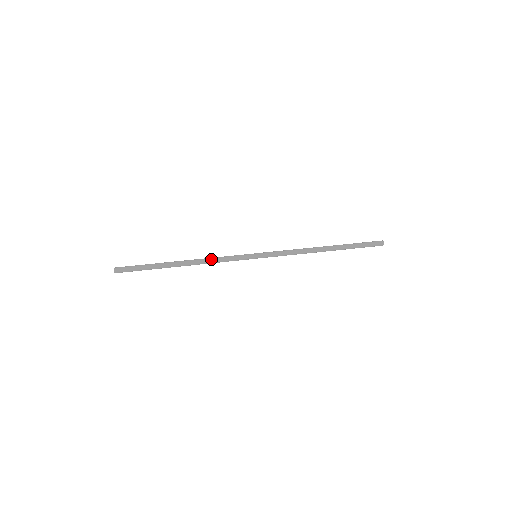
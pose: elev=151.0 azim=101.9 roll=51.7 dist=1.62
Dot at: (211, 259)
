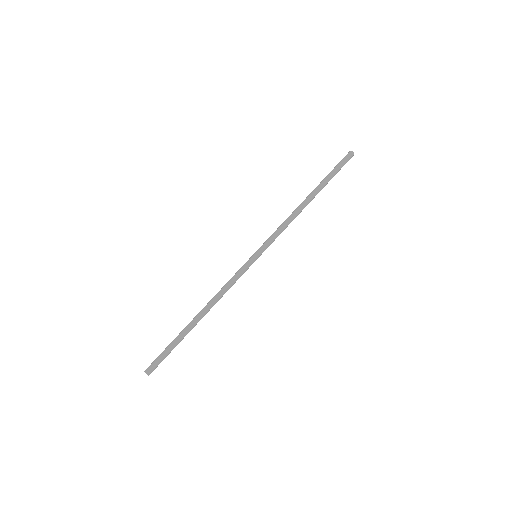
Dot at: occluded
